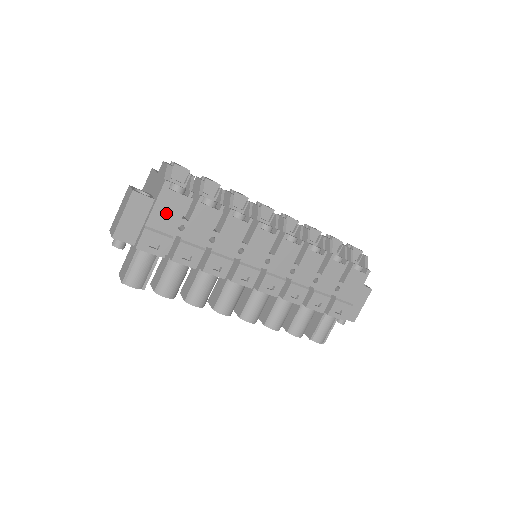
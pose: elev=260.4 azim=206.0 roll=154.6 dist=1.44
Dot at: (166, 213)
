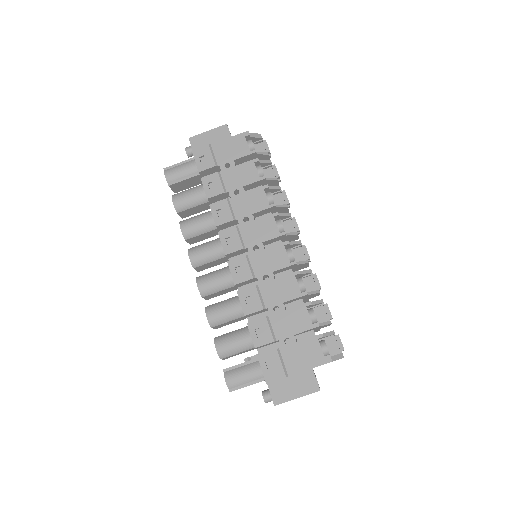
Dot at: (229, 149)
